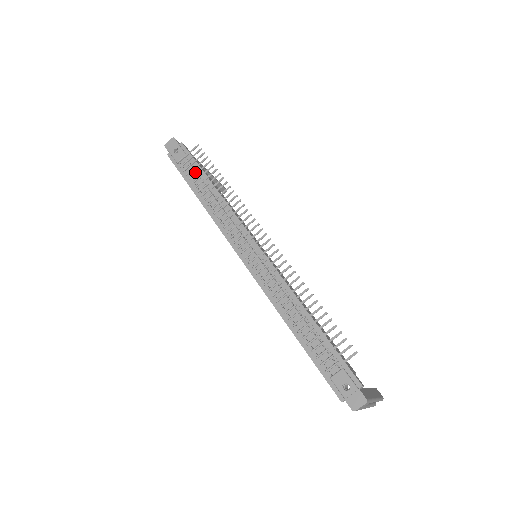
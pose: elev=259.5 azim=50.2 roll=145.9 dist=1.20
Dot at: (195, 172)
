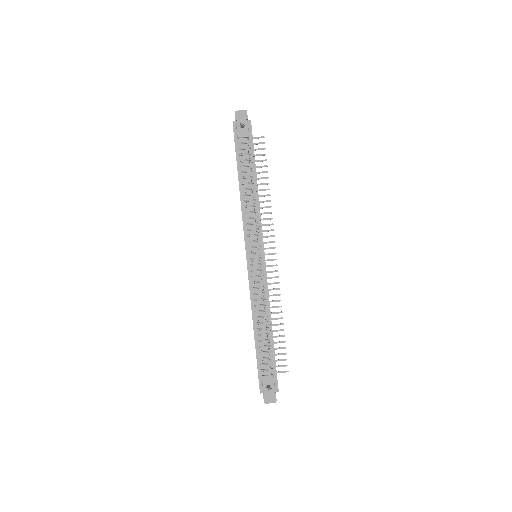
Dot at: (248, 158)
